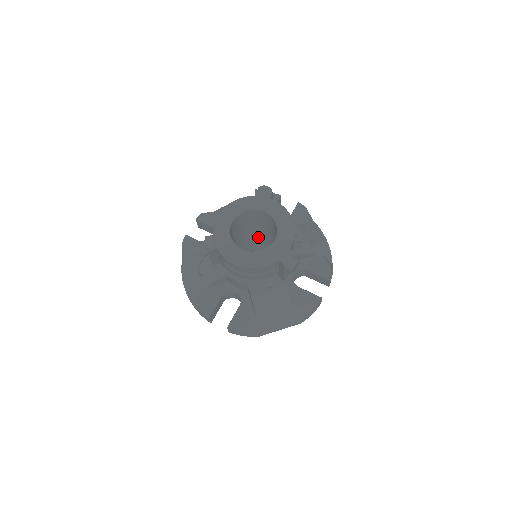
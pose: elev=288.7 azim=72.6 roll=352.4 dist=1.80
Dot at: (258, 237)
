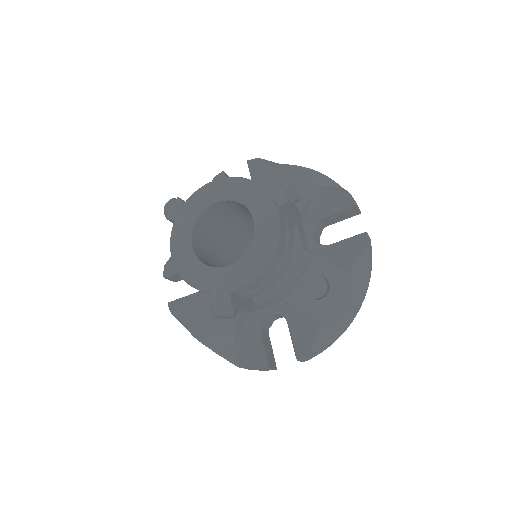
Dot at: occluded
